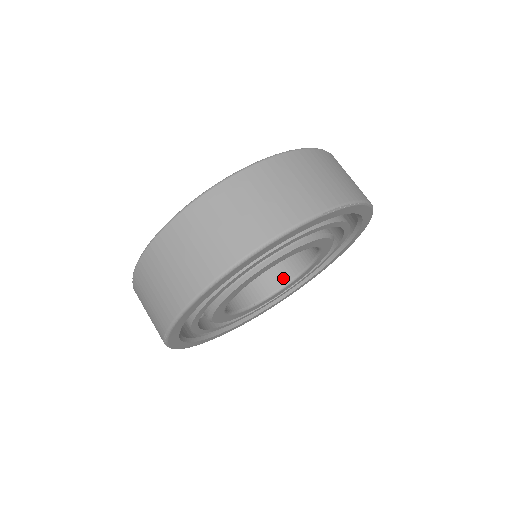
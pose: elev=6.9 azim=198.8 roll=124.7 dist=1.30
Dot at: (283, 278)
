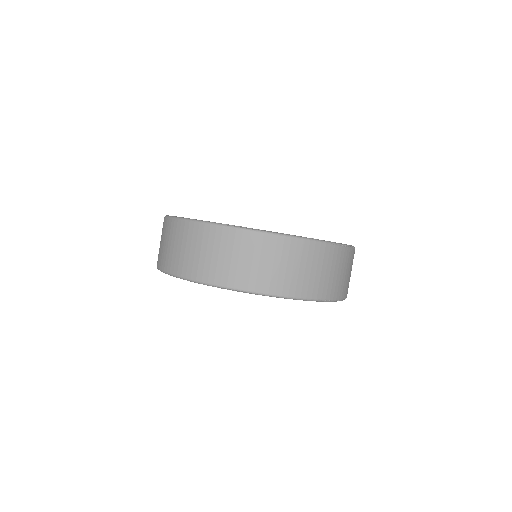
Dot at: occluded
